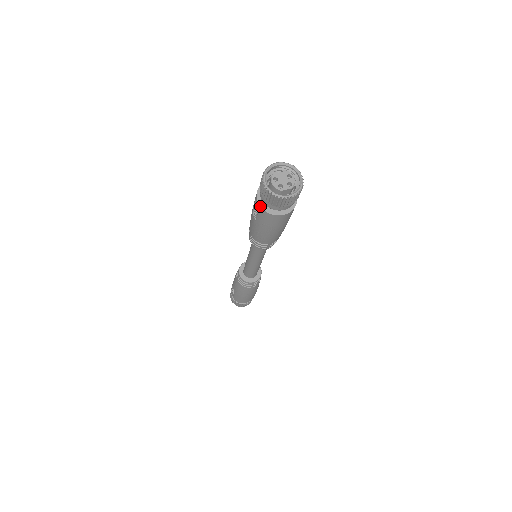
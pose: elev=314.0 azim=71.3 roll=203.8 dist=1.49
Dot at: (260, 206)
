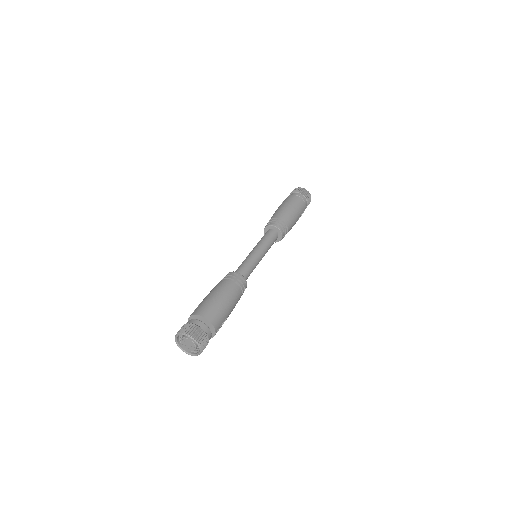
Dot at: occluded
